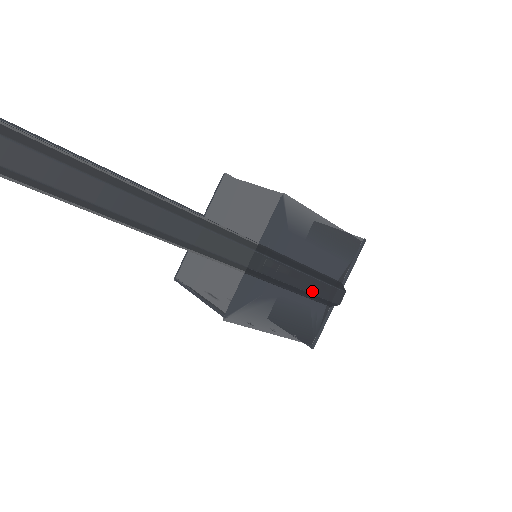
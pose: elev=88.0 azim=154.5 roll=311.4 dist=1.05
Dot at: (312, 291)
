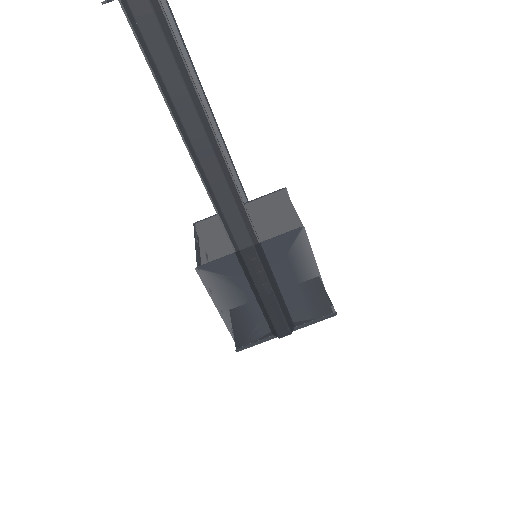
Dot at: (268, 308)
